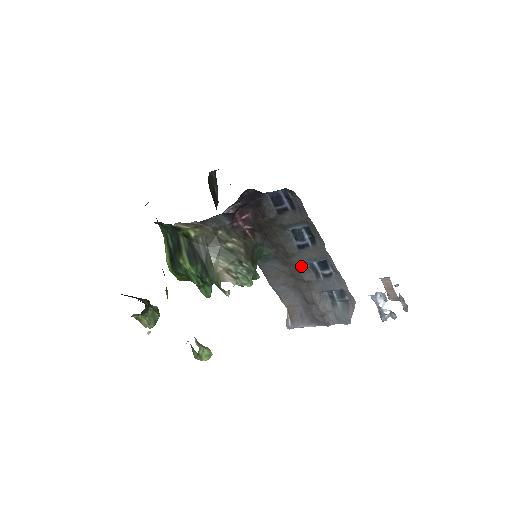
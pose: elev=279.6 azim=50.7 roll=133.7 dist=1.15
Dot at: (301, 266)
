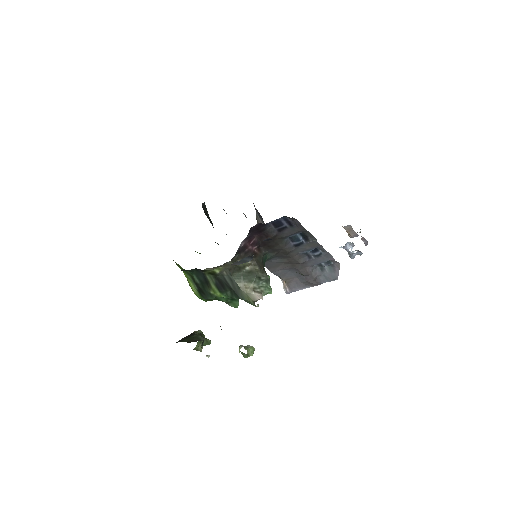
Dot at: (297, 256)
